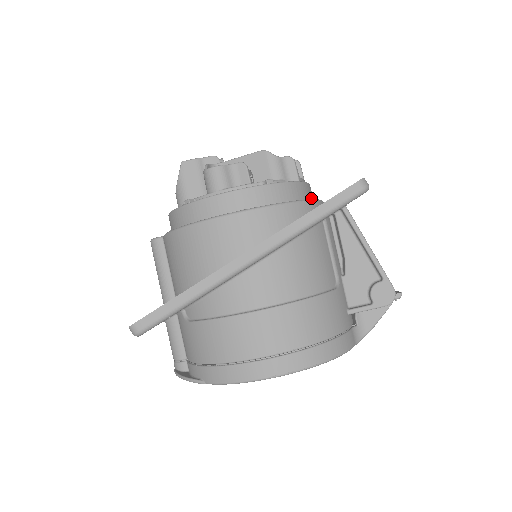
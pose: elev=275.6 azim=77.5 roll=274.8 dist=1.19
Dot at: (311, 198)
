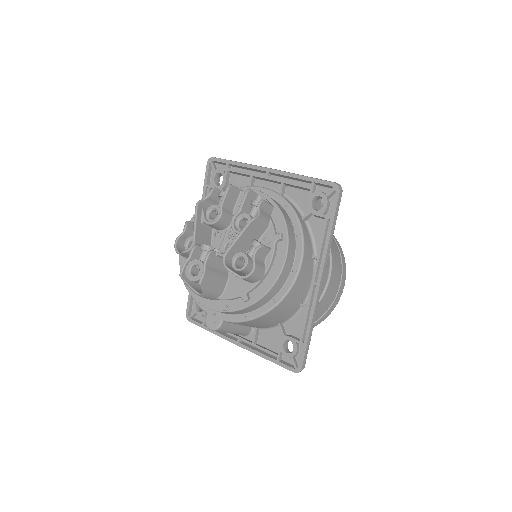
Dot at: occluded
